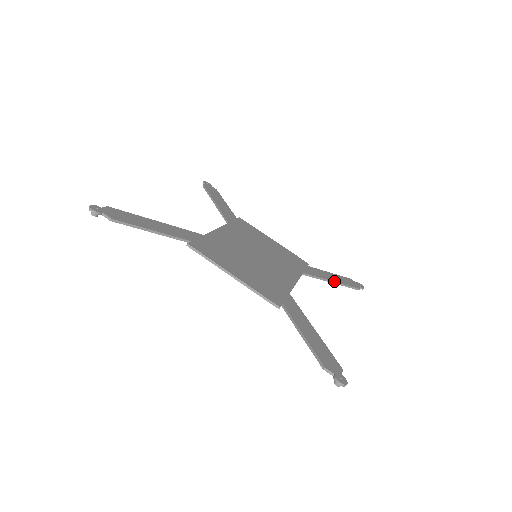
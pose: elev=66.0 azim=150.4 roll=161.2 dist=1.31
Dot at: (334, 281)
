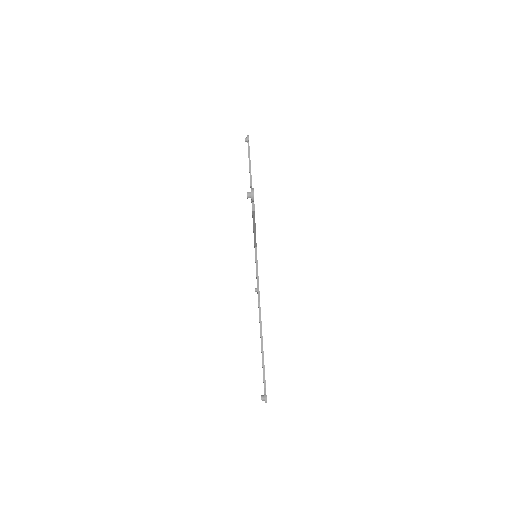
Dot at: occluded
